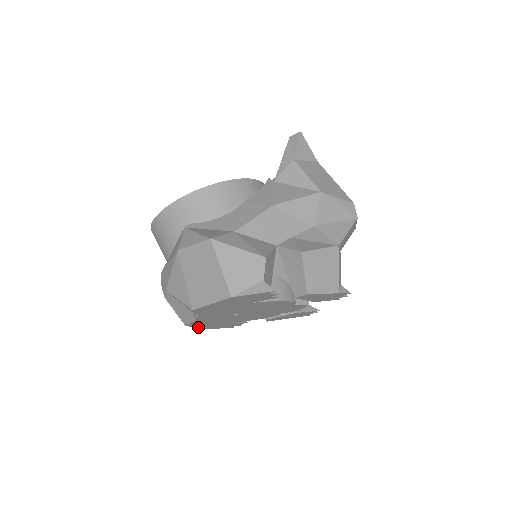
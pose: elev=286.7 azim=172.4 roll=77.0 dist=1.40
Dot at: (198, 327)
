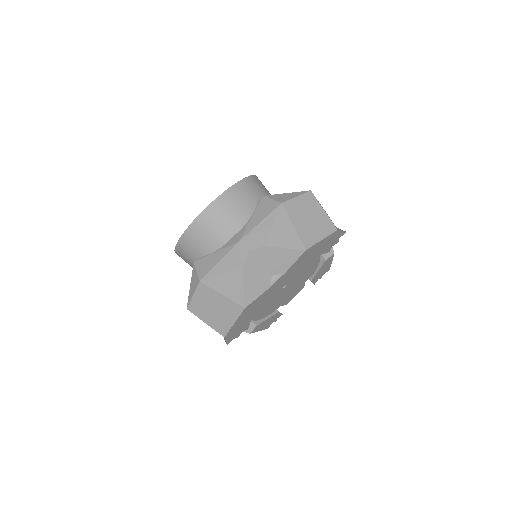
Dot at: (234, 323)
